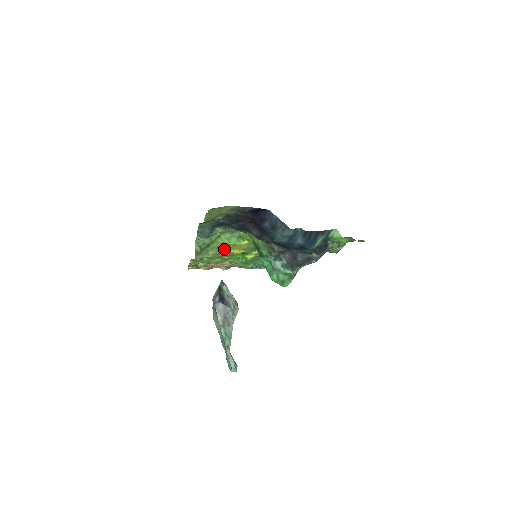
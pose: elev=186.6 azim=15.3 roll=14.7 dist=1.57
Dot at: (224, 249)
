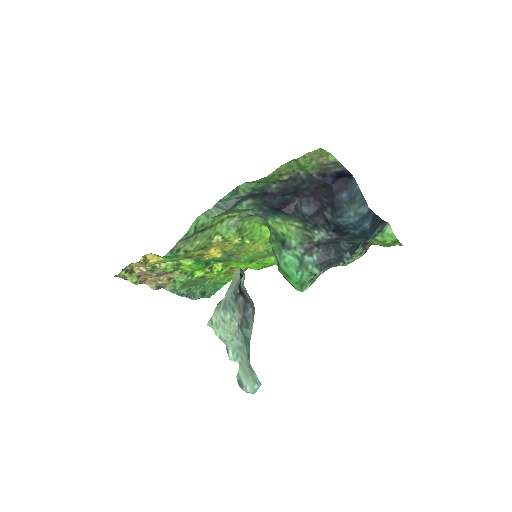
Dot at: (210, 243)
